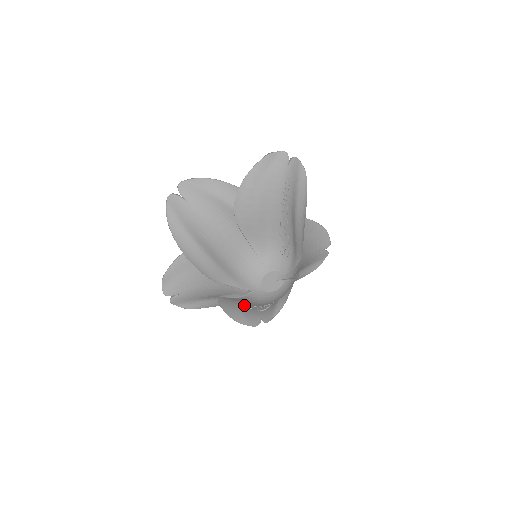
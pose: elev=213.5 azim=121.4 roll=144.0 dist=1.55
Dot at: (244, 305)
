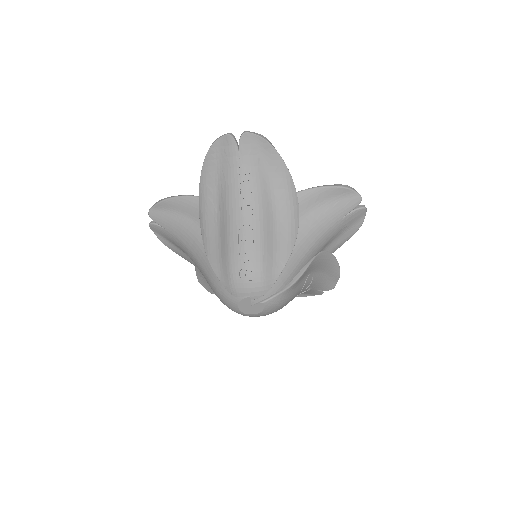
Dot at: occluded
